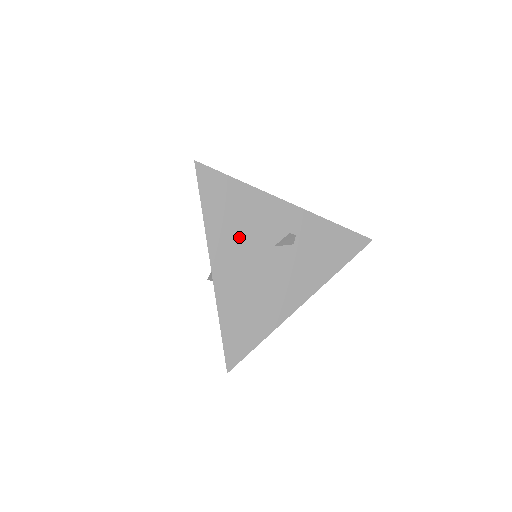
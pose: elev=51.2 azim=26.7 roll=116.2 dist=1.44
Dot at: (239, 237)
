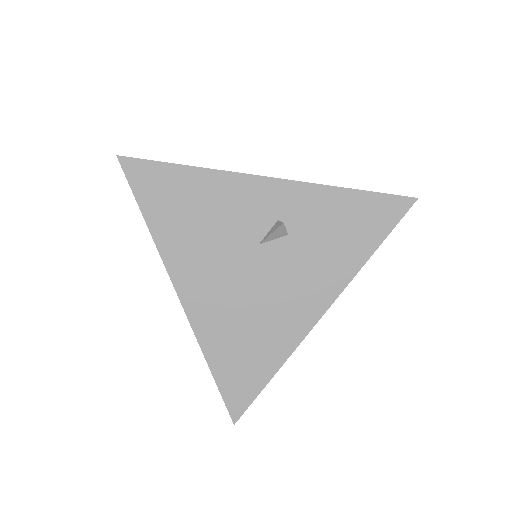
Dot at: (205, 243)
